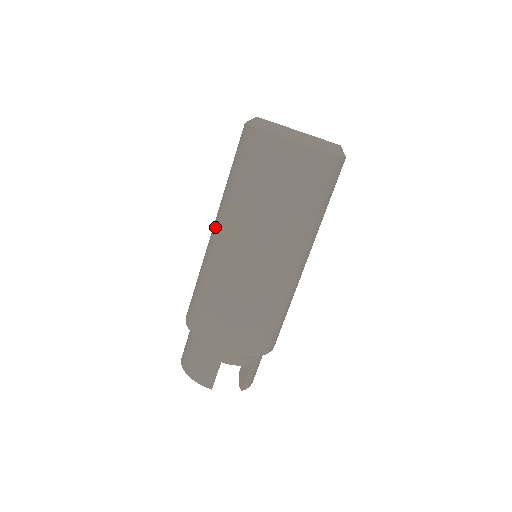
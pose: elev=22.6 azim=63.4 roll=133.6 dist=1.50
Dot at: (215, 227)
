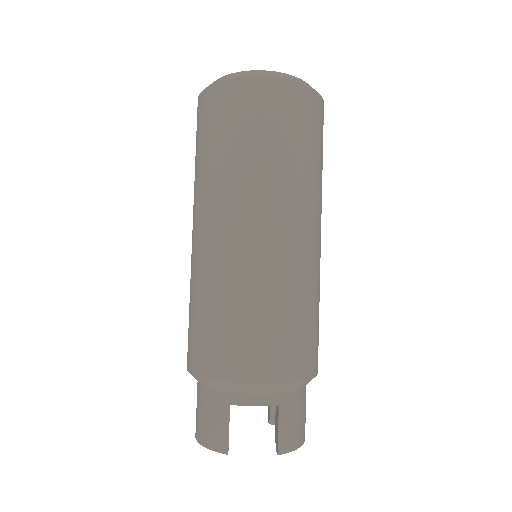
Dot at: occluded
